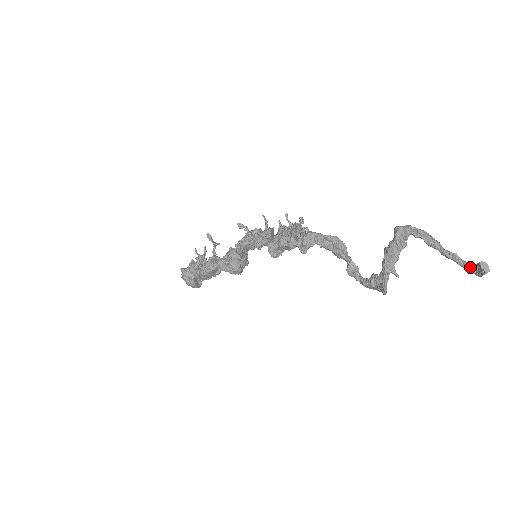
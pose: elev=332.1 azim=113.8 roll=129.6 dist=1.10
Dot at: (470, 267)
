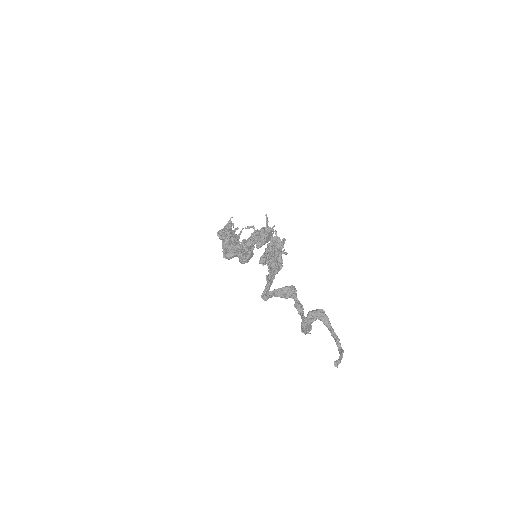
Dot at: (339, 350)
